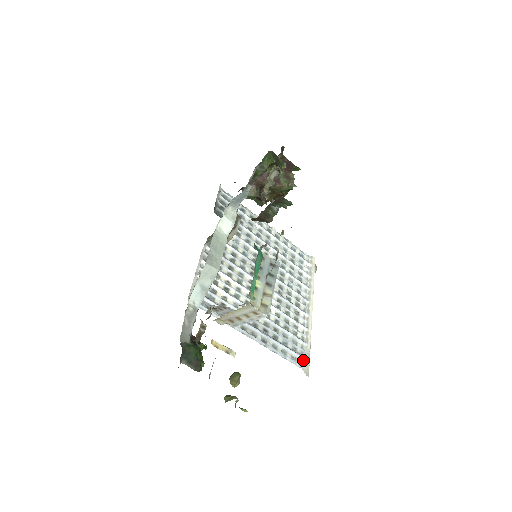
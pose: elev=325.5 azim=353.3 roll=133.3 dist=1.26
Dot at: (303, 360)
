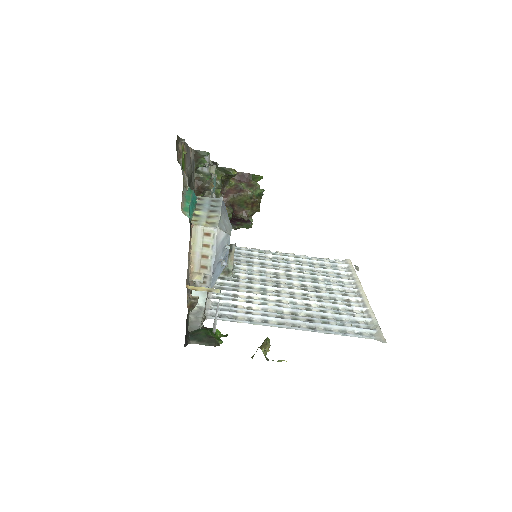
Dot at: (372, 332)
